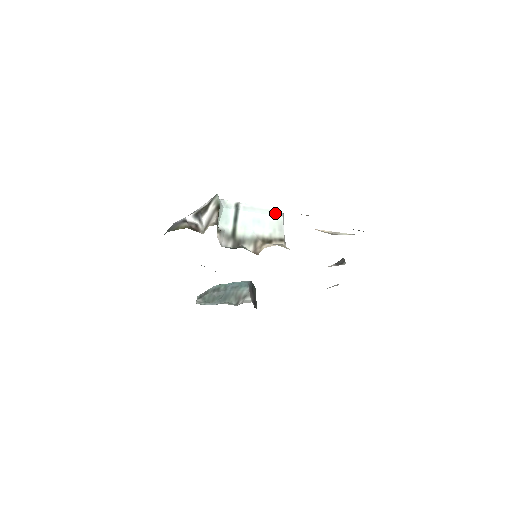
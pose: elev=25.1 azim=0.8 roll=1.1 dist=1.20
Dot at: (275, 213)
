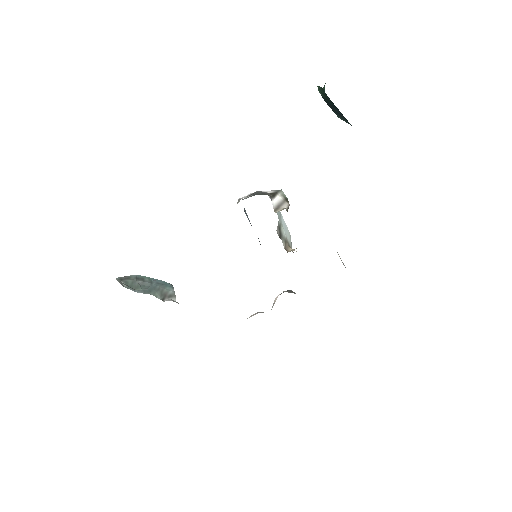
Dot at: occluded
